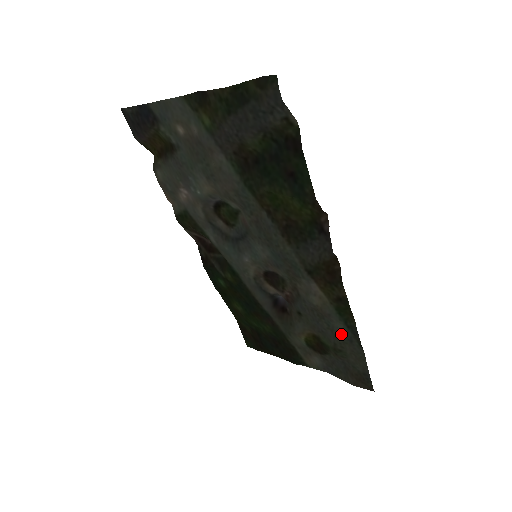
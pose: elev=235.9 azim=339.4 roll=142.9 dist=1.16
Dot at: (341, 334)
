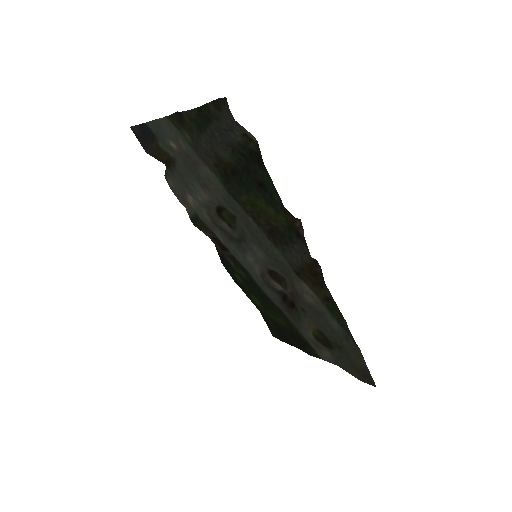
Dot at: (338, 331)
